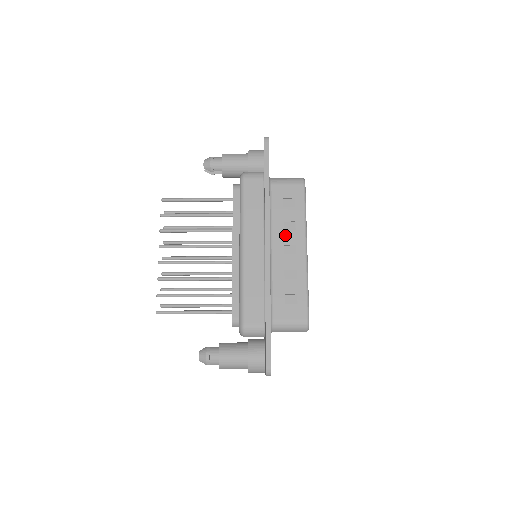
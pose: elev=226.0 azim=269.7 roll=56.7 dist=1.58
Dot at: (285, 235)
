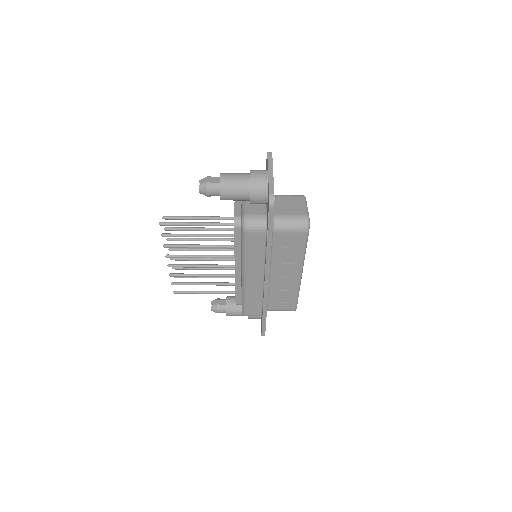
Dot at: (283, 267)
